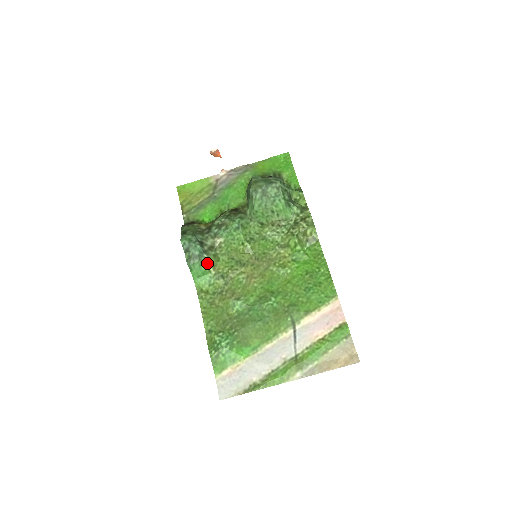
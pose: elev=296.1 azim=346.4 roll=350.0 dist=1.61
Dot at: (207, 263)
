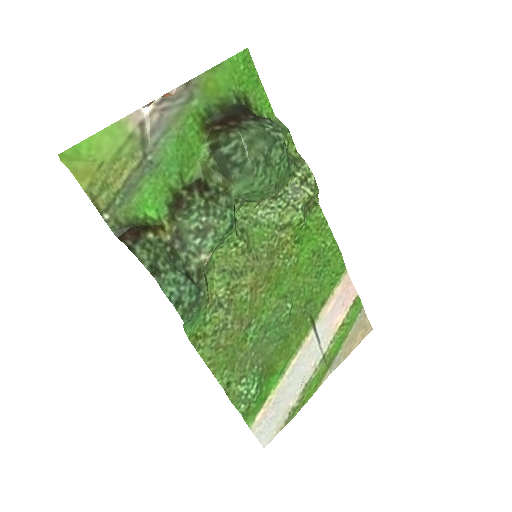
Dot at: (205, 302)
